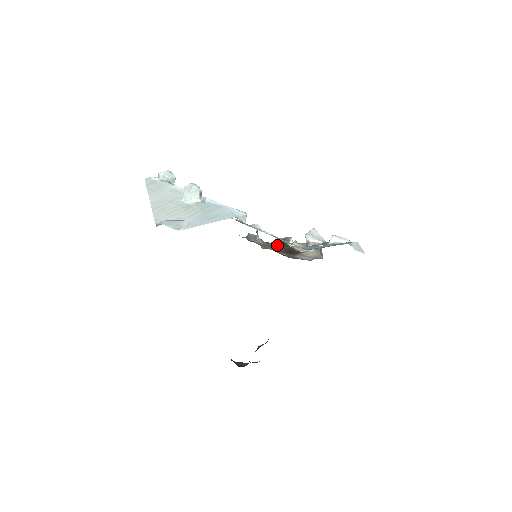
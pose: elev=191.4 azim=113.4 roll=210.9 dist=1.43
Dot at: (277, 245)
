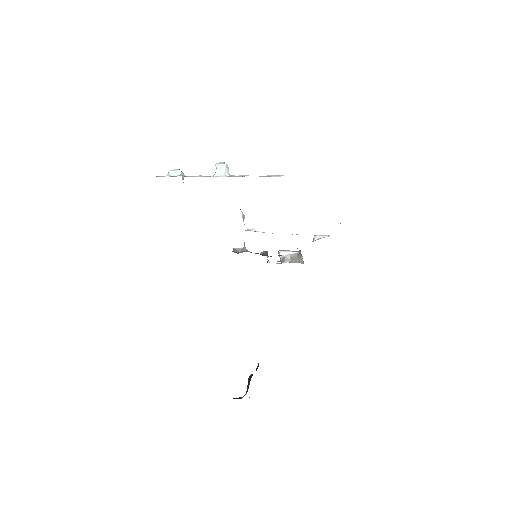
Dot at: (264, 254)
